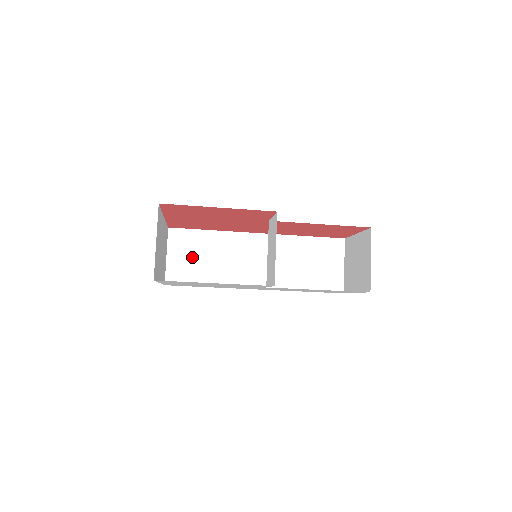
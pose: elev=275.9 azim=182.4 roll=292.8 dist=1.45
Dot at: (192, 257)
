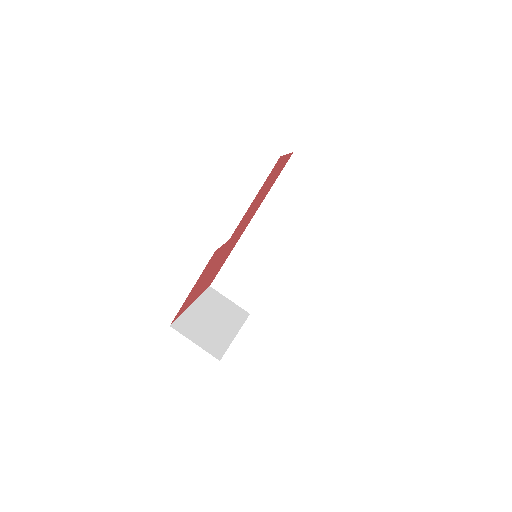
Dot at: (240, 284)
